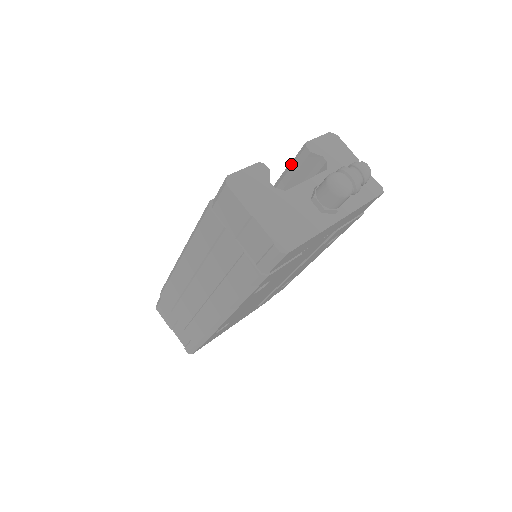
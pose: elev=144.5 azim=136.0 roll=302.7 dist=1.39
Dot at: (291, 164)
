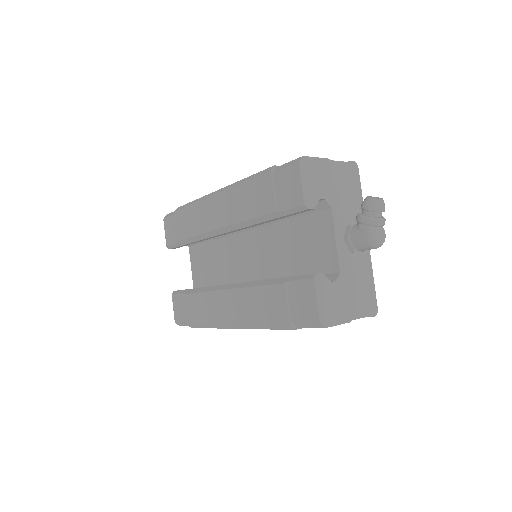
Dot at: (283, 214)
